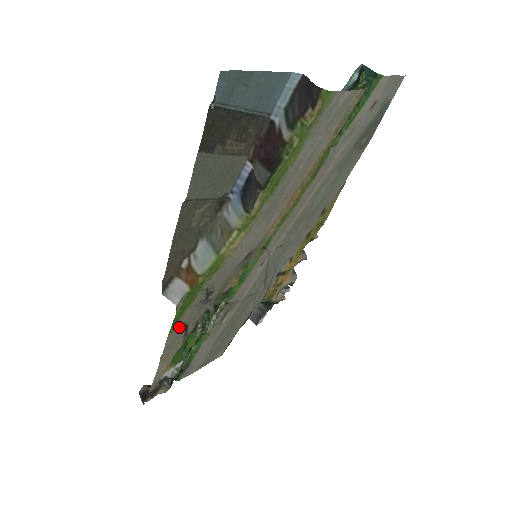
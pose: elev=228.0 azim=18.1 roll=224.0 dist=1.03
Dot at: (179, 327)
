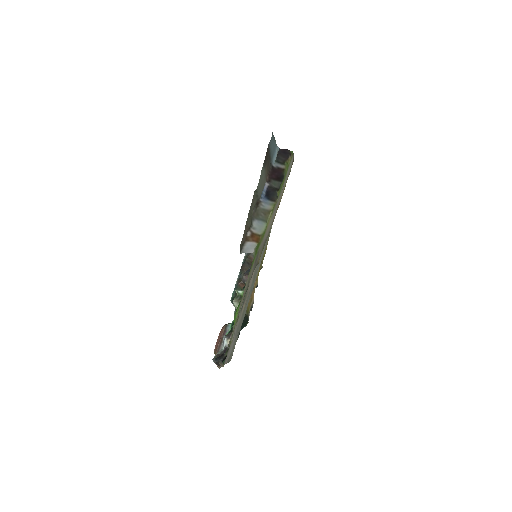
Dot at: (249, 278)
